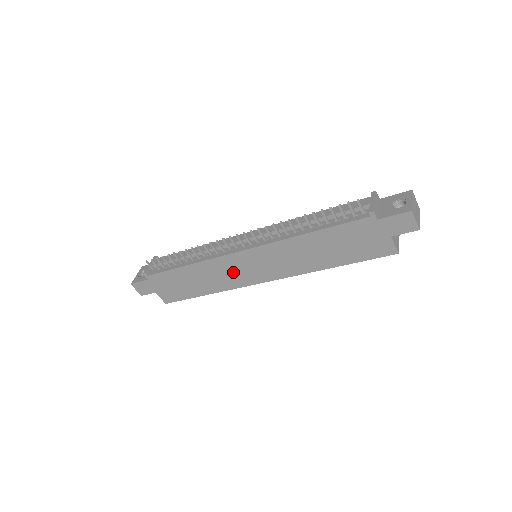
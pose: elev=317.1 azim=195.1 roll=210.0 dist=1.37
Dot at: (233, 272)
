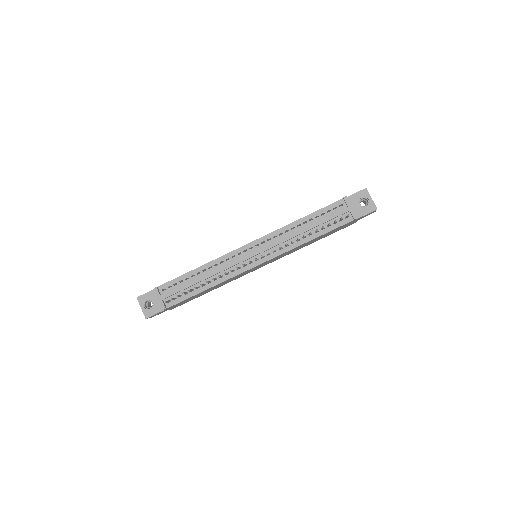
Dot at: (243, 274)
